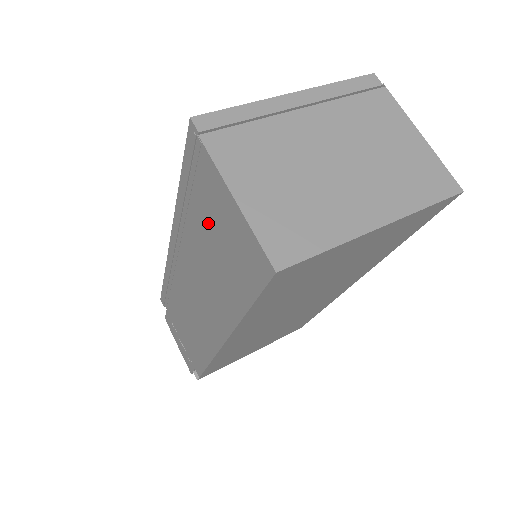
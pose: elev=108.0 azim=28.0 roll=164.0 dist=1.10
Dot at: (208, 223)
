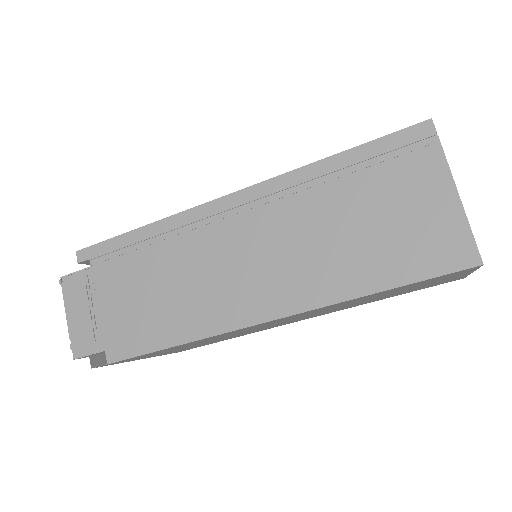
Dot at: (376, 201)
